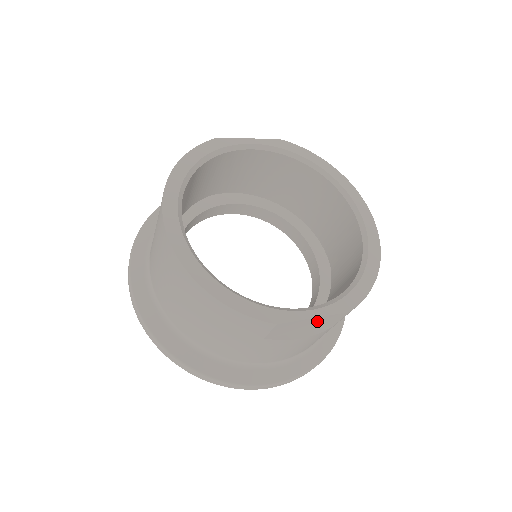
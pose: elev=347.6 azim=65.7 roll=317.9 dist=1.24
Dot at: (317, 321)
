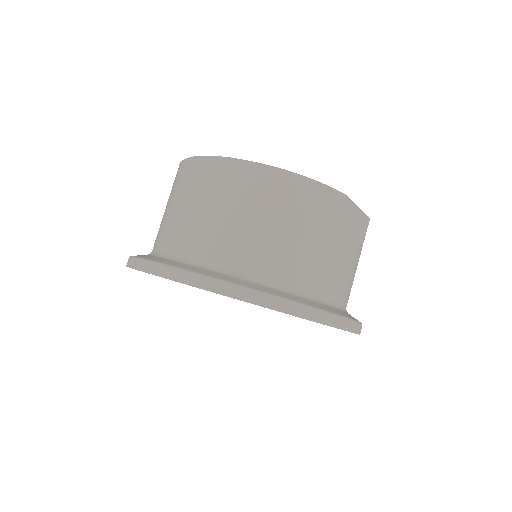
Dot at: (358, 220)
